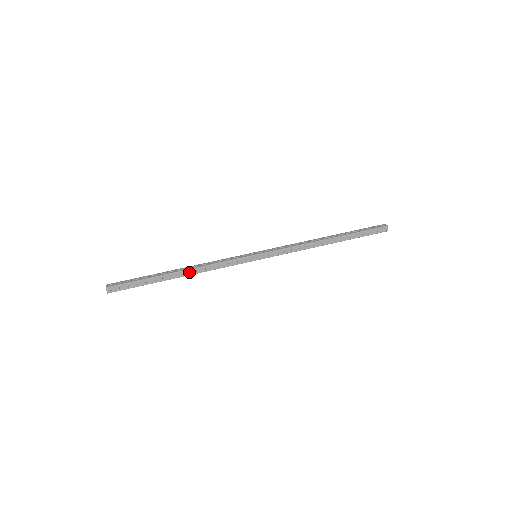
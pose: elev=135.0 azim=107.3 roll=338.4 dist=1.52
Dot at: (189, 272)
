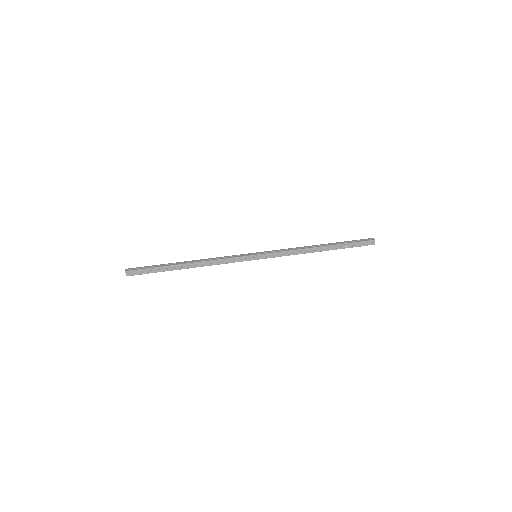
Dot at: (197, 265)
